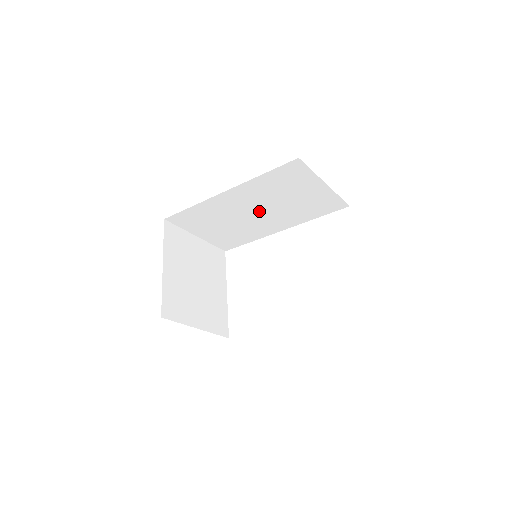
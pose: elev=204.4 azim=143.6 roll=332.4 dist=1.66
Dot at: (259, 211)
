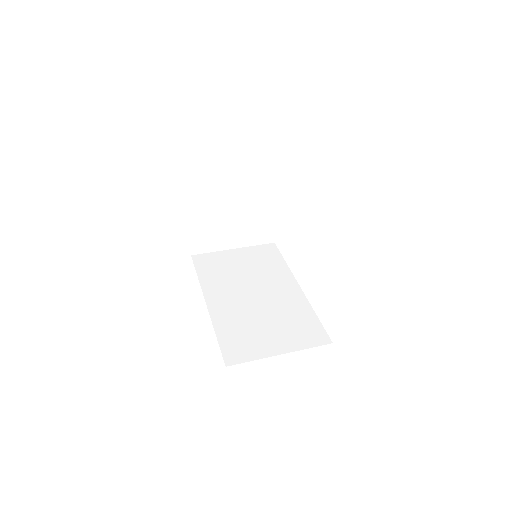
Dot at: occluded
